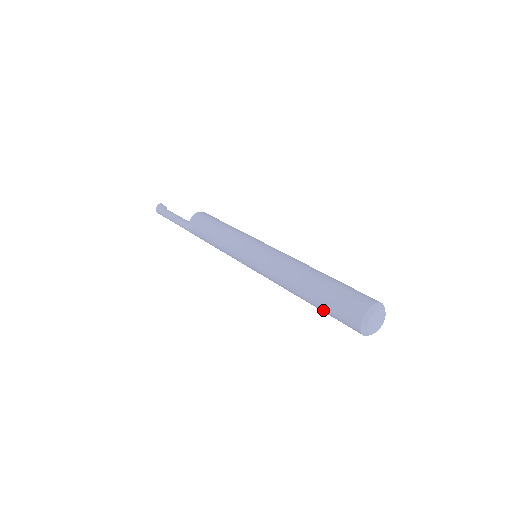
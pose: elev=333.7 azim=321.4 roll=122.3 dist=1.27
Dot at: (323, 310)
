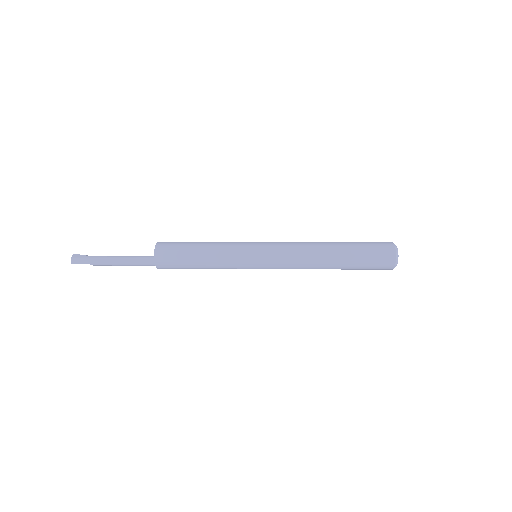
Dot at: (356, 258)
